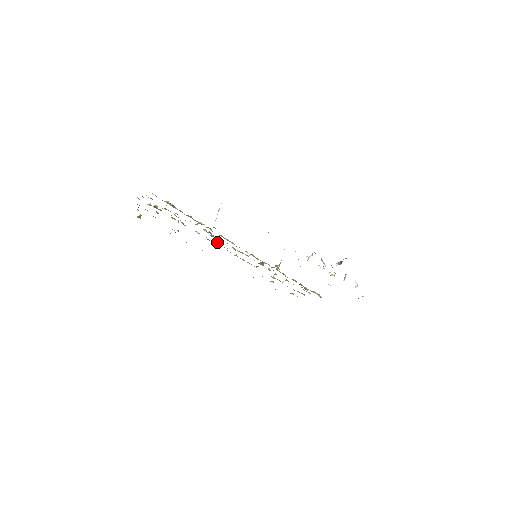
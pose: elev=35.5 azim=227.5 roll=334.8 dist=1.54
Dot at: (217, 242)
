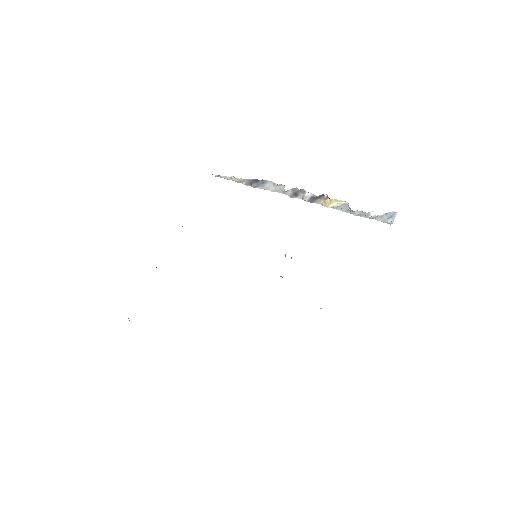
Dot at: occluded
